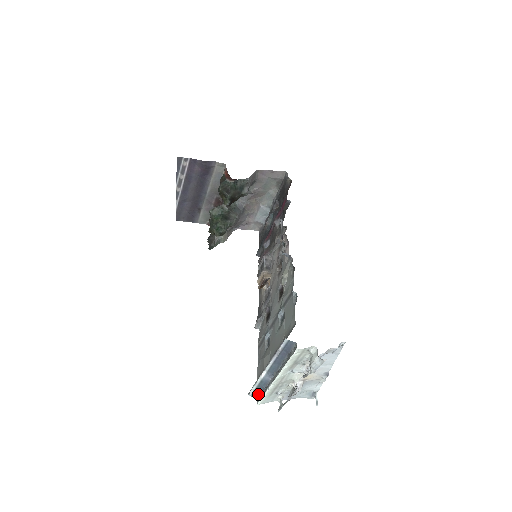
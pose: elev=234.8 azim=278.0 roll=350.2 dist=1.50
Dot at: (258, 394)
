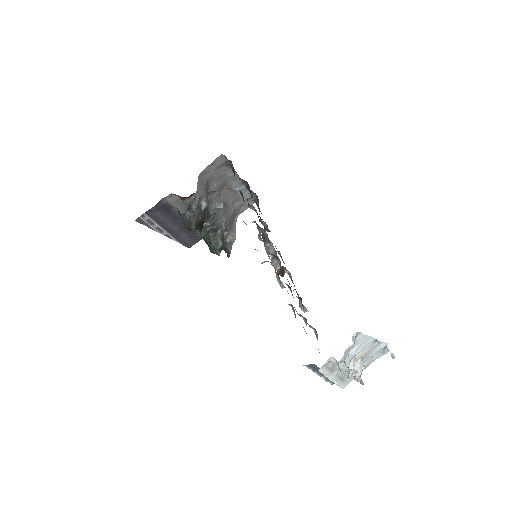
Dot at: occluded
